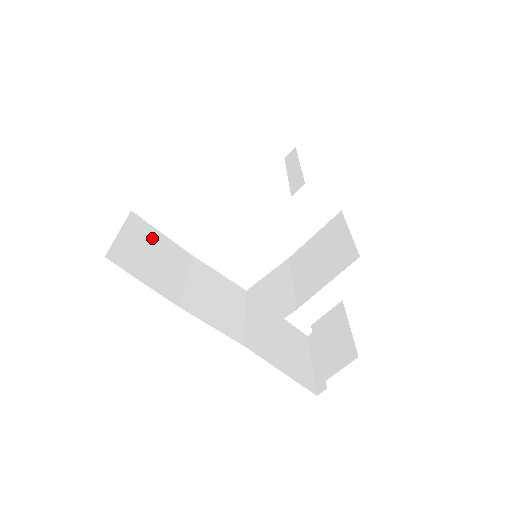
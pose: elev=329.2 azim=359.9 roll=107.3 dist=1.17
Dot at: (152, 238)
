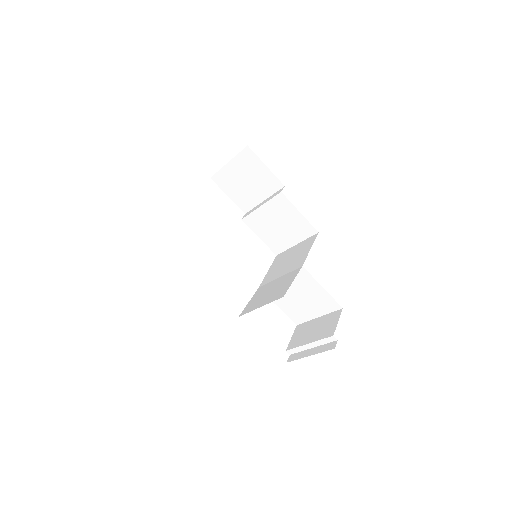
Dot at: occluded
